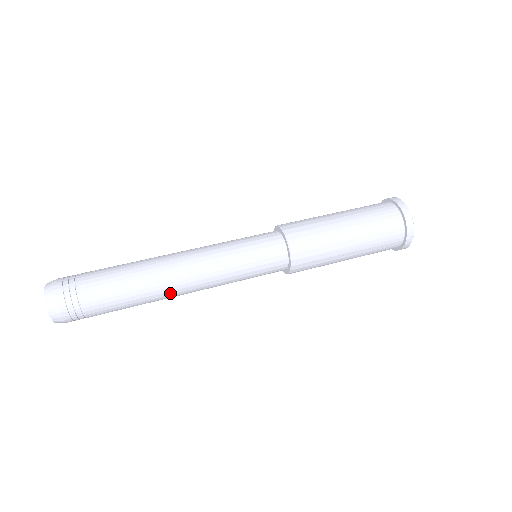
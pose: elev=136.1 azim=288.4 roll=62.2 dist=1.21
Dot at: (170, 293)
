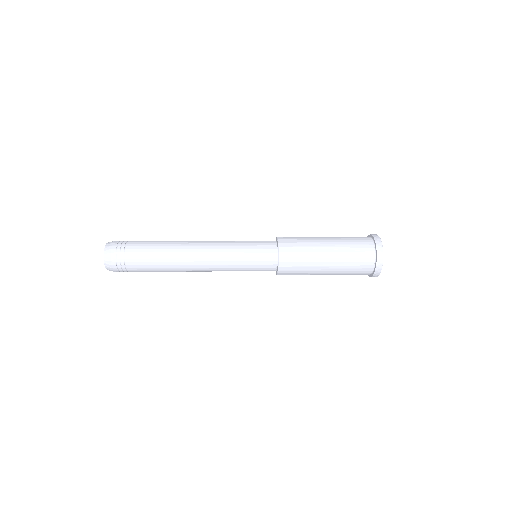
Dot at: (186, 251)
